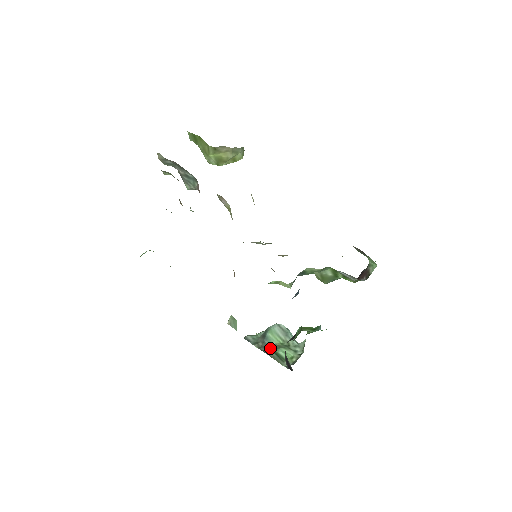
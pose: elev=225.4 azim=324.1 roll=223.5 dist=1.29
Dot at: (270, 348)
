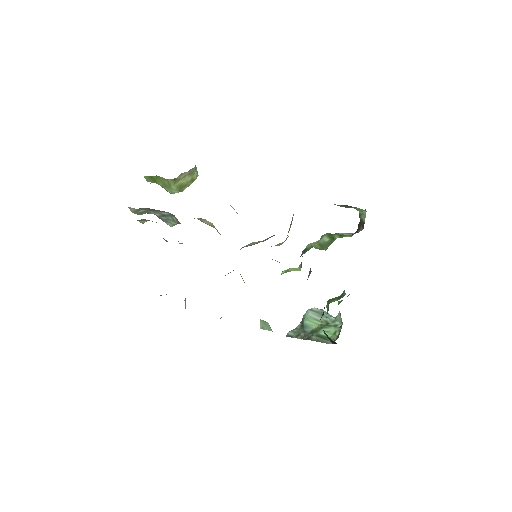
Dot at: (312, 334)
